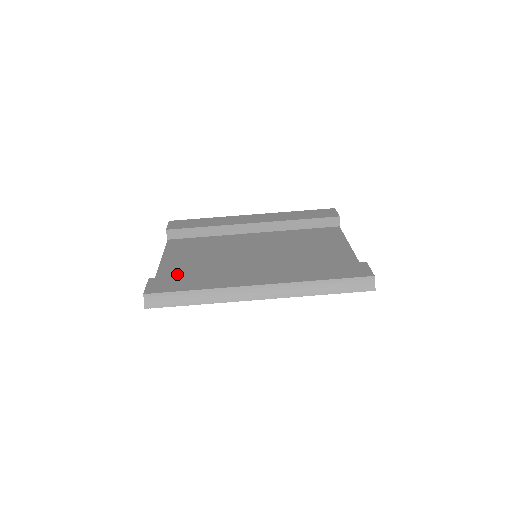
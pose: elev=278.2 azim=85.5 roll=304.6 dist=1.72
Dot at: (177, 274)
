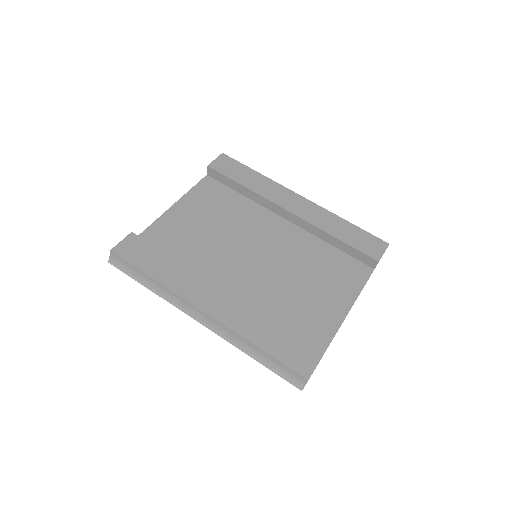
Dot at: (170, 233)
